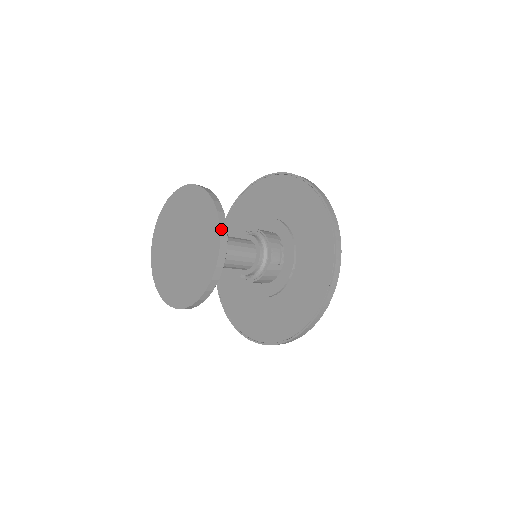
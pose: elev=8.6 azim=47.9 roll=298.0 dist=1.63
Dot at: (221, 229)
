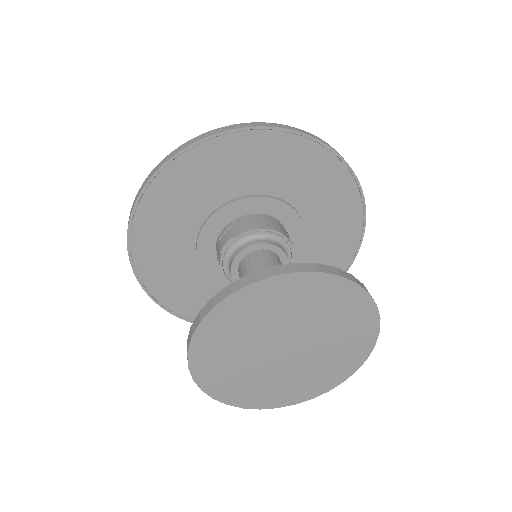
Dot at: (377, 308)
